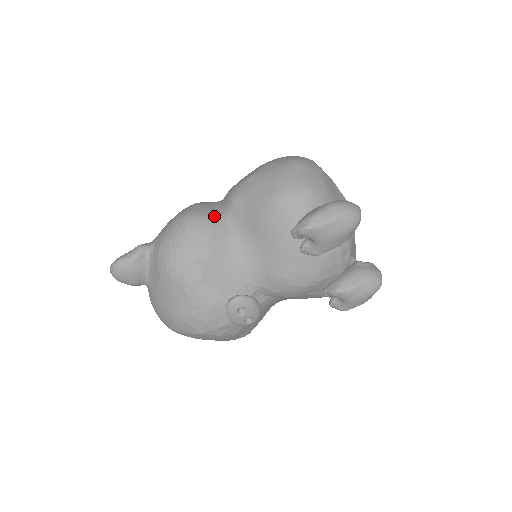
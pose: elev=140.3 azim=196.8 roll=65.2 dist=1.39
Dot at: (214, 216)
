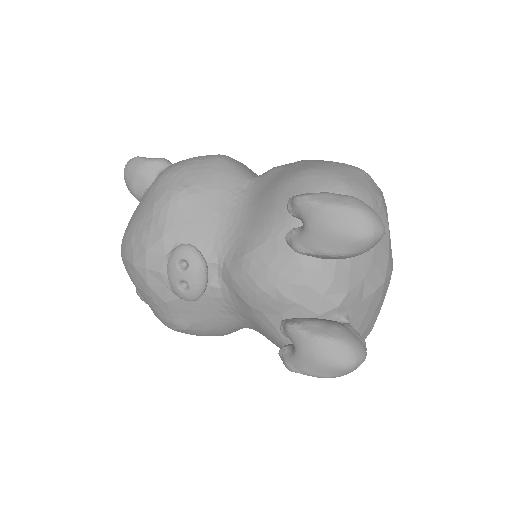
Dot at: (243, 171)
